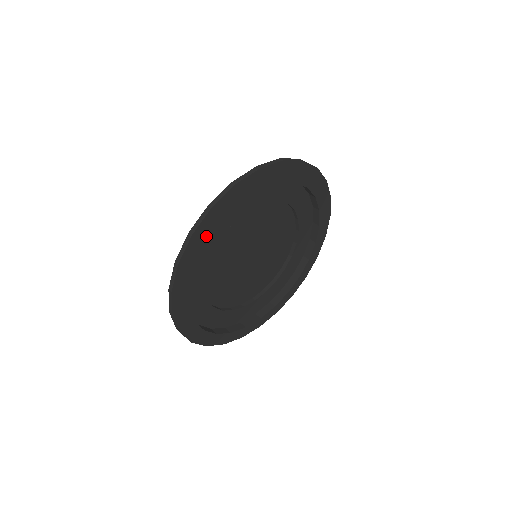
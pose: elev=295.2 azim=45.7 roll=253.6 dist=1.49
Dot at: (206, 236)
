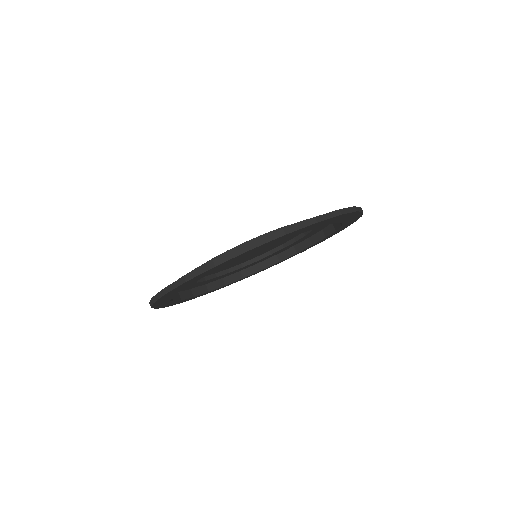
Dot at: (227, 263)
